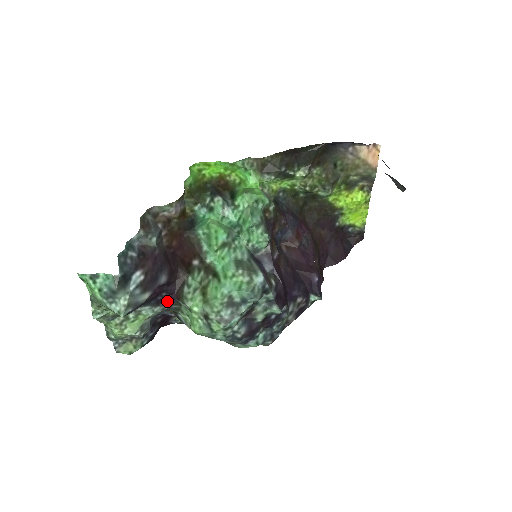
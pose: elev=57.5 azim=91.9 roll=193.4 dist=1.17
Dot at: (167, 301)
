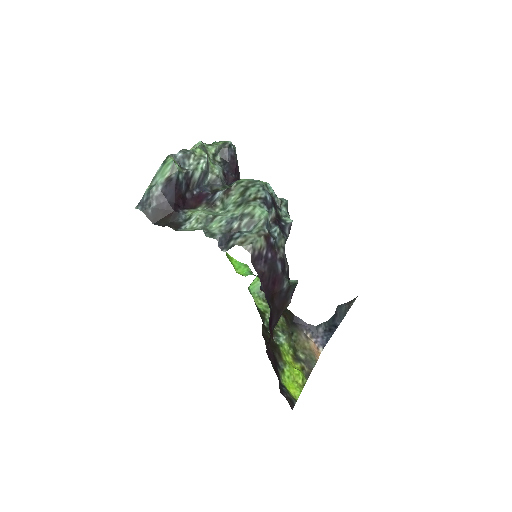
Dot at: (225, 181)
